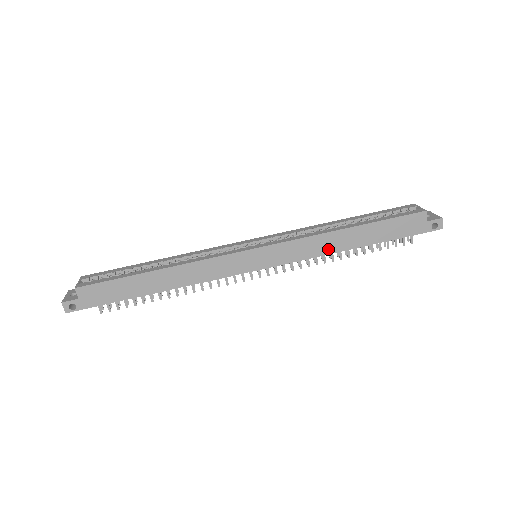
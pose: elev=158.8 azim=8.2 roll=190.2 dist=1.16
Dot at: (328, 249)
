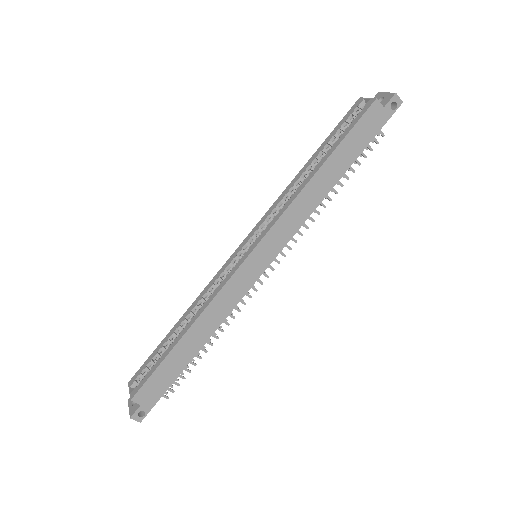
Dot at: (313, 203)
